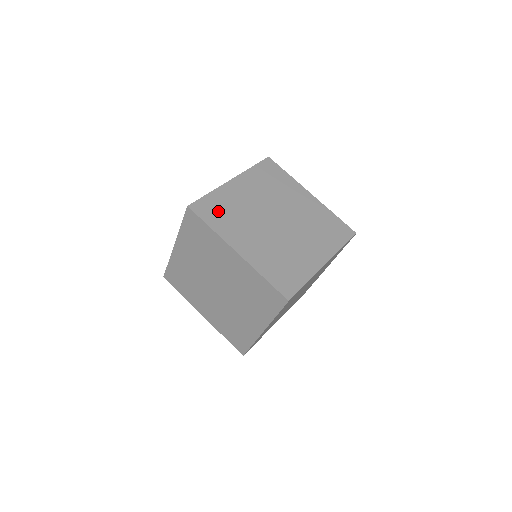
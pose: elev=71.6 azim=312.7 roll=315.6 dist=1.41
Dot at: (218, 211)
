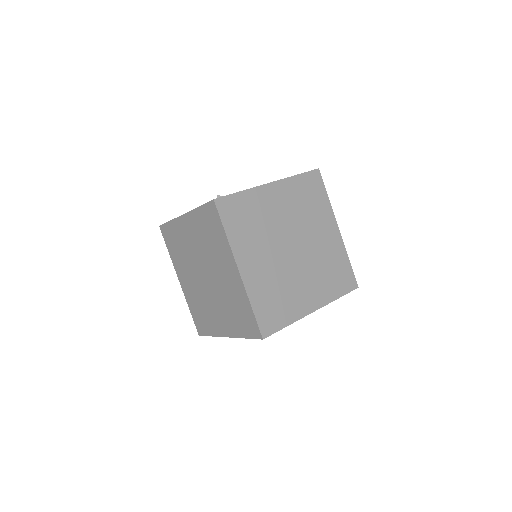
Dot at: (241, 216)
